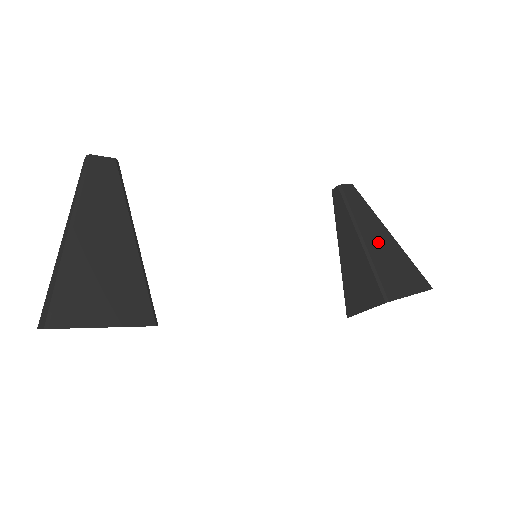
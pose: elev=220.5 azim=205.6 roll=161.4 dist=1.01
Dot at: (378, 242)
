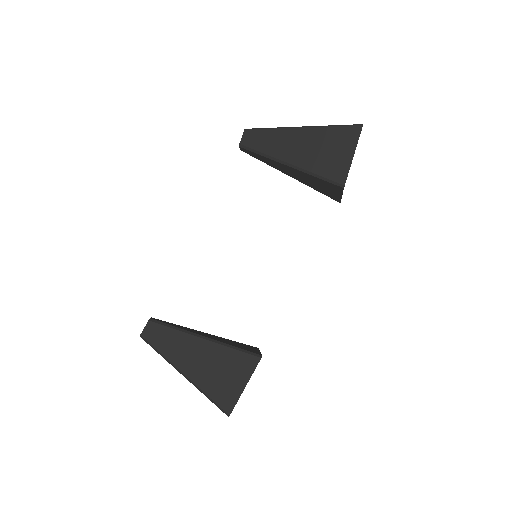
Dot at: (299, 150)
